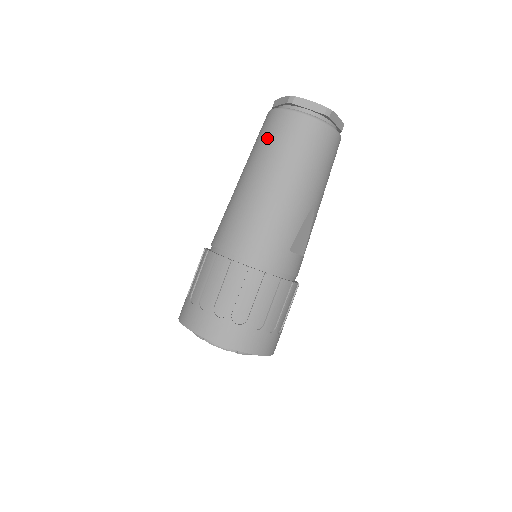
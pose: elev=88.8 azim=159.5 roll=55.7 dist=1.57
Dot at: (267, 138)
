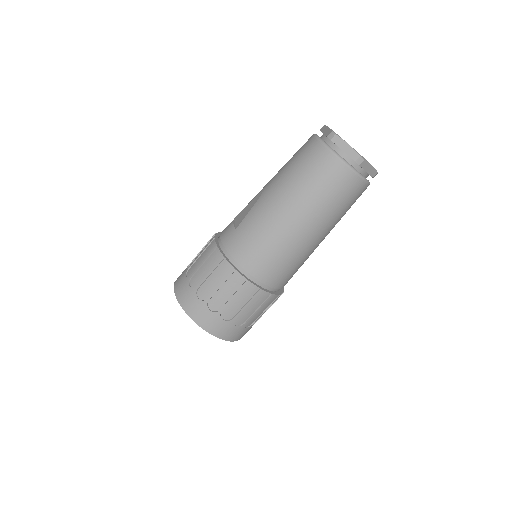
Dot at: (325, 189)
